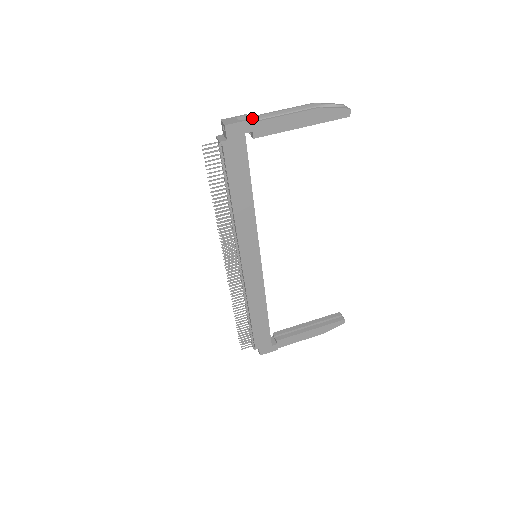
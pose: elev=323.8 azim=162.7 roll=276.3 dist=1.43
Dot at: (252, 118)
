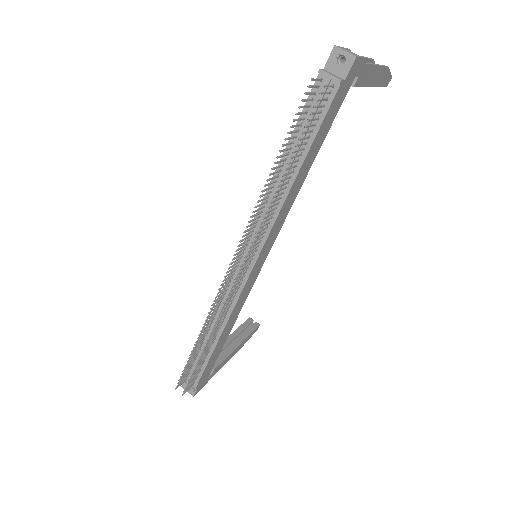
Dot at: occluded
